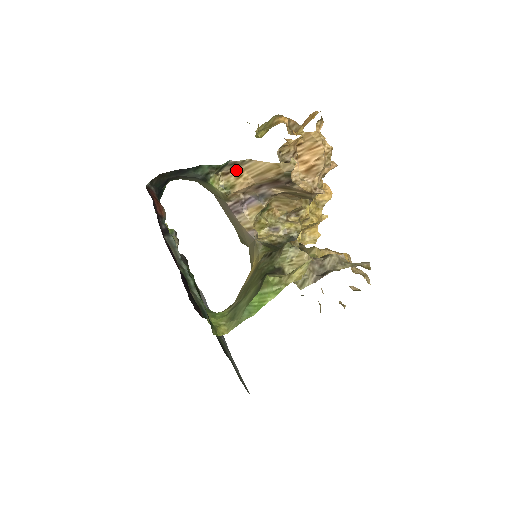
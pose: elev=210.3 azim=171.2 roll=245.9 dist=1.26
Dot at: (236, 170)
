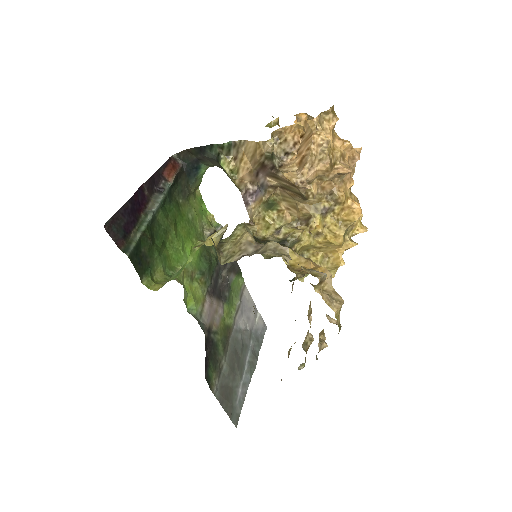
Dot at: (240, 154)
